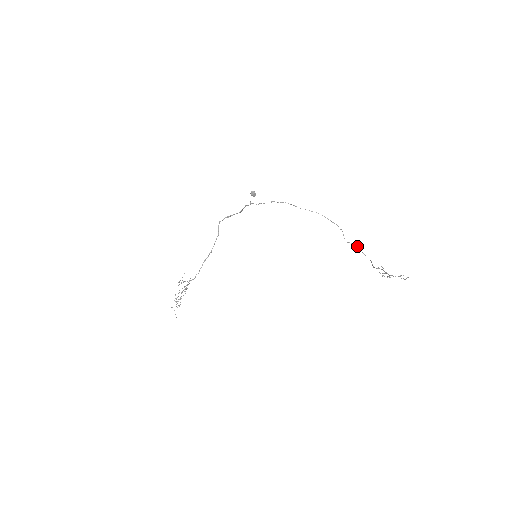
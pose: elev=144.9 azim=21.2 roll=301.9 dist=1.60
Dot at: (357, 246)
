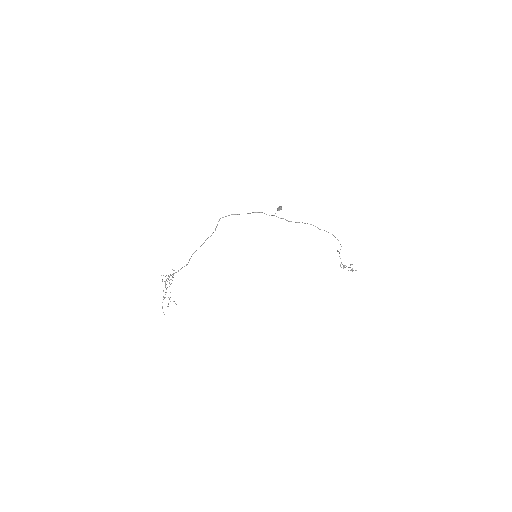
Dot at: occluded
